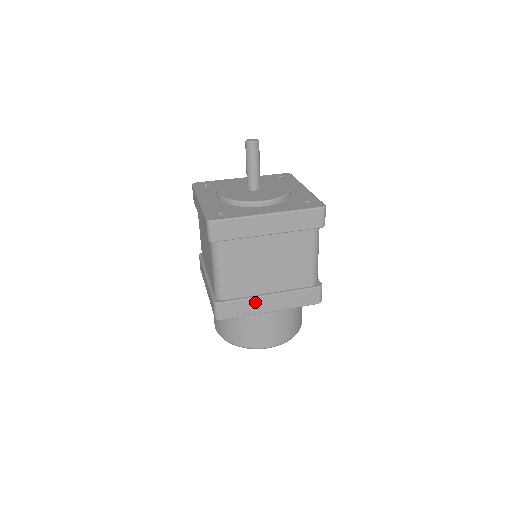
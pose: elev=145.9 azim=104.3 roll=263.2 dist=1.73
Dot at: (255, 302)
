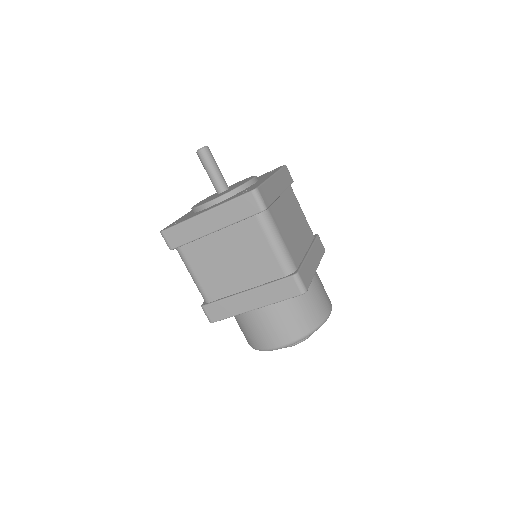
Dot at: (308, 262)
